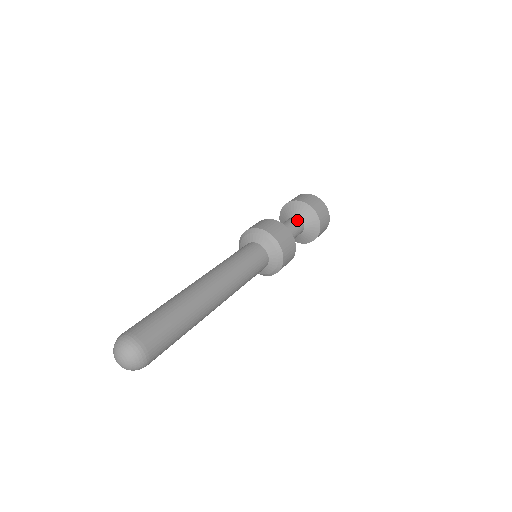
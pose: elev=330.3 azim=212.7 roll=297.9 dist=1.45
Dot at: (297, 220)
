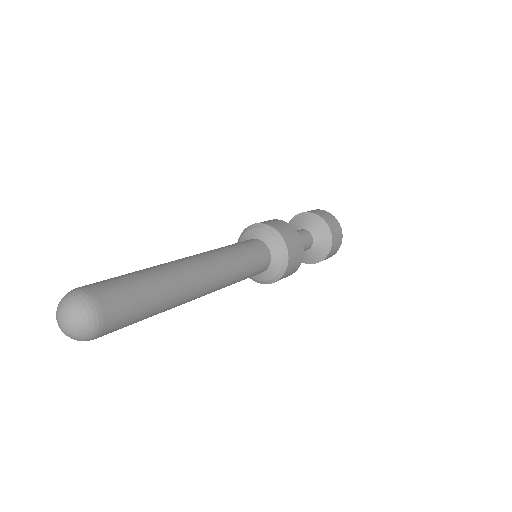
Dot at: (310, 237)
